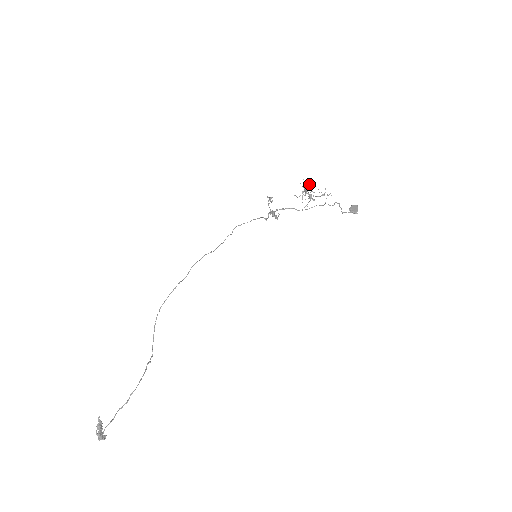
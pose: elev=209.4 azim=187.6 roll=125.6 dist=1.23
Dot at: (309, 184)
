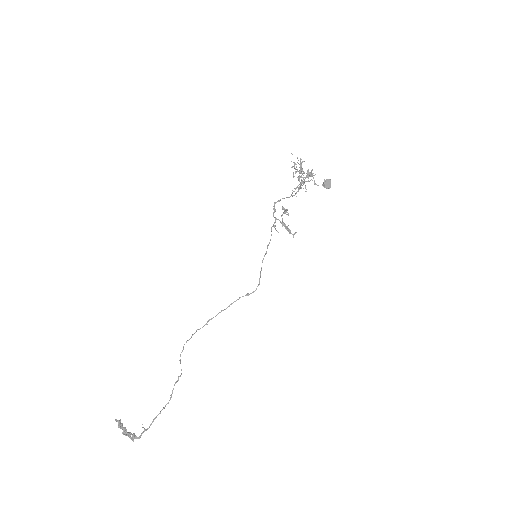
Dot at: (300, 165)
